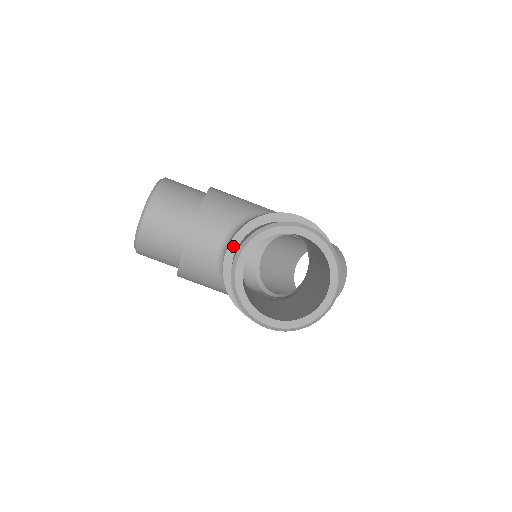
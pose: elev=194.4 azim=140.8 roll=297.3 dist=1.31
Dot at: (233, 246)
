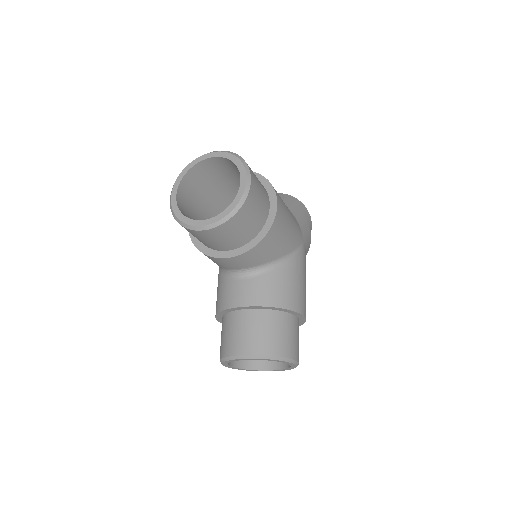
Dot at: (248, 308)
